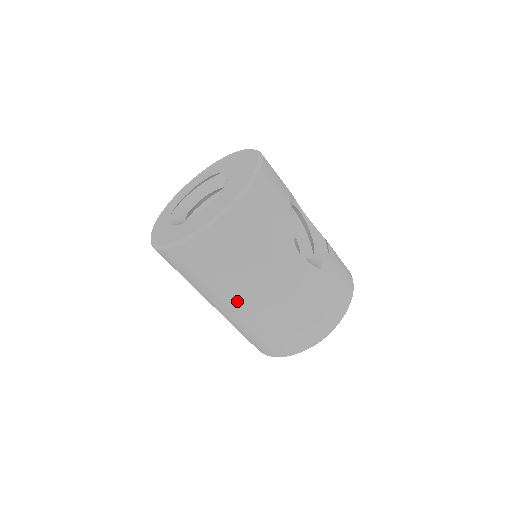
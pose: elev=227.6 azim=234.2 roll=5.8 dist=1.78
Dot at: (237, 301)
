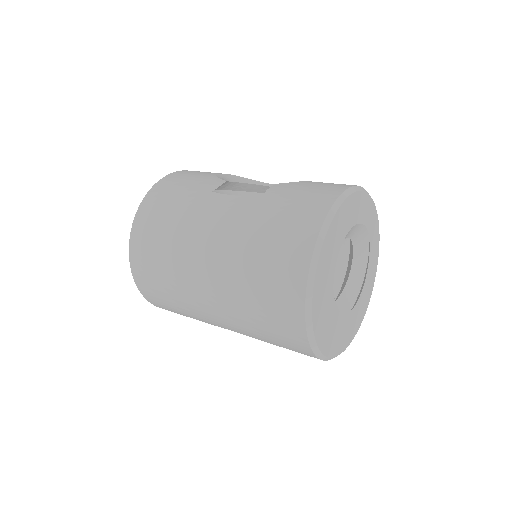
Dot at: (200, 285)
